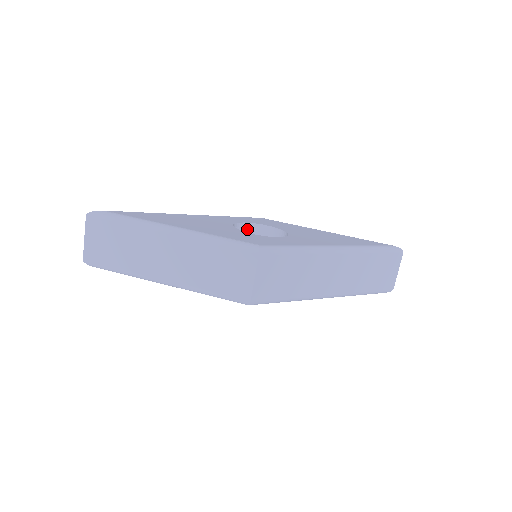
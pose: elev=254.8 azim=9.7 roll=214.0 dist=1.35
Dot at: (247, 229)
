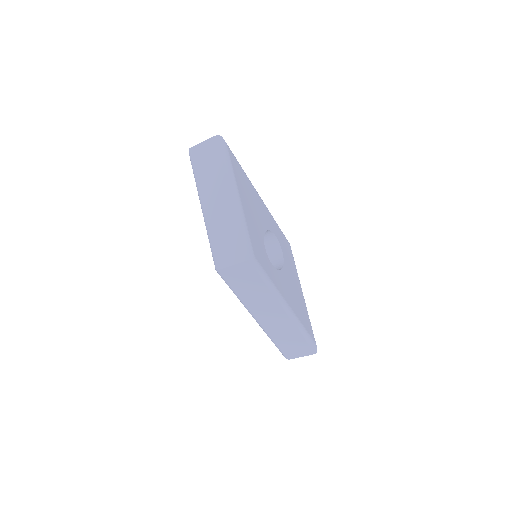
Dot at: (273, 240)
